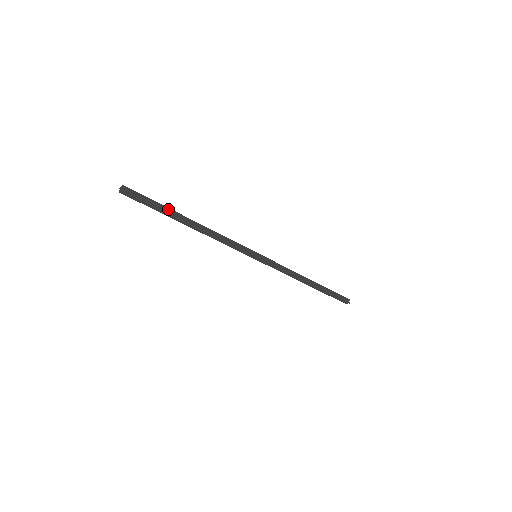
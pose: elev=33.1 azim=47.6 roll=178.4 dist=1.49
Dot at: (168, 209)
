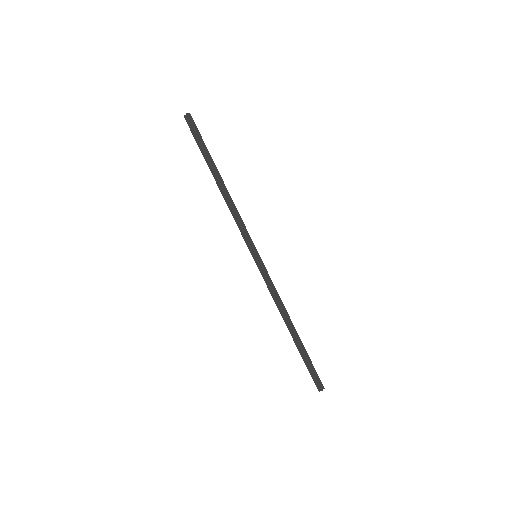
Dot at: (210, 155)
